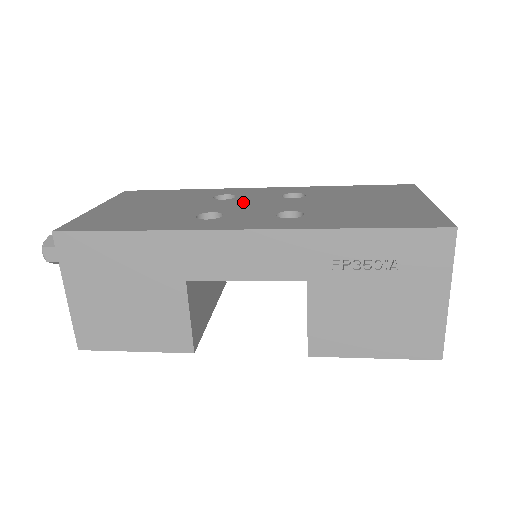
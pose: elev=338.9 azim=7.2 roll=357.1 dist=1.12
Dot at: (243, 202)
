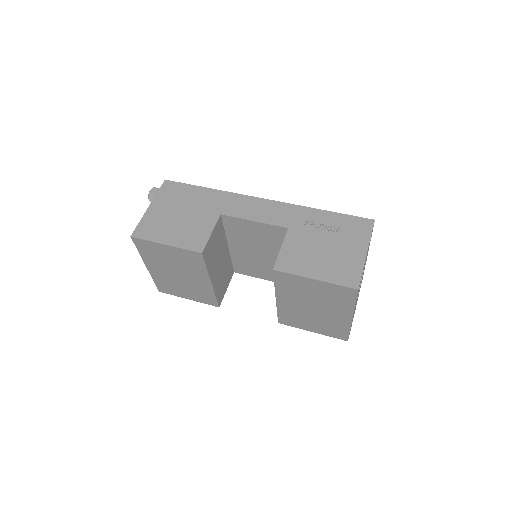
Dot at: occluded
